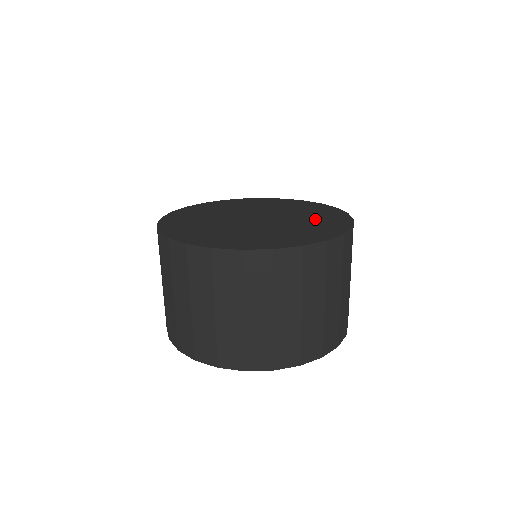
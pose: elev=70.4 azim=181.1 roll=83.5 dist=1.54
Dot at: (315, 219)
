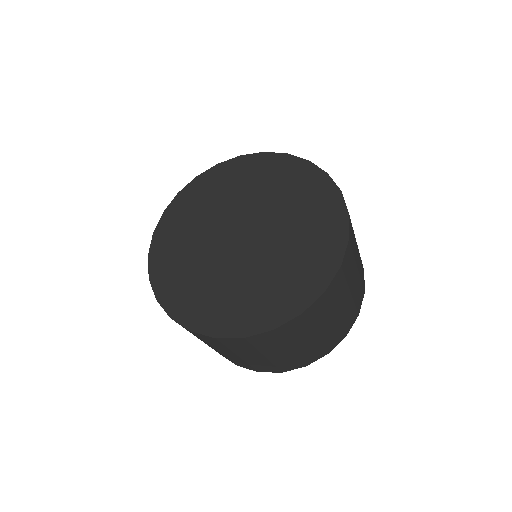
Dot at: (295, 197)
